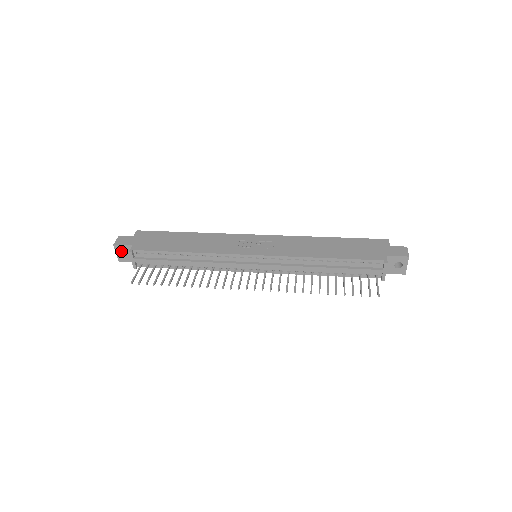
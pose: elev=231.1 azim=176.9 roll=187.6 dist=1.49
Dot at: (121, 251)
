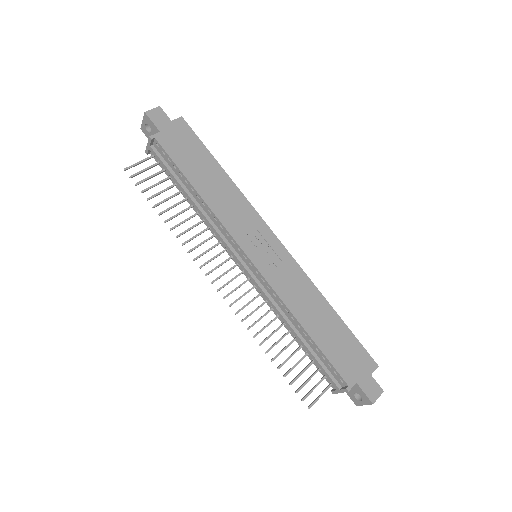
Dot at: occluded
